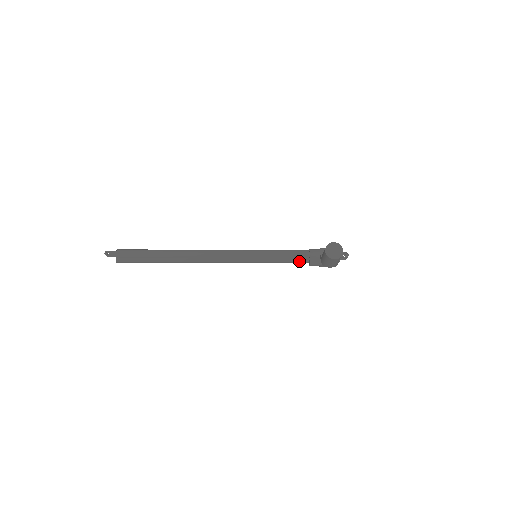
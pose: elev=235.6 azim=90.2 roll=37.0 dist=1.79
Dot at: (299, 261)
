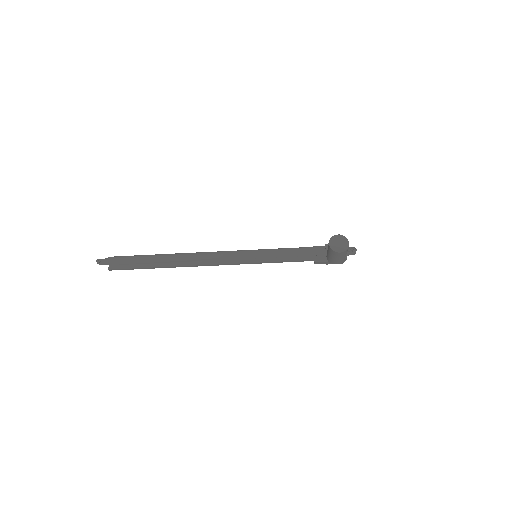
Dot at: (303, 259)
